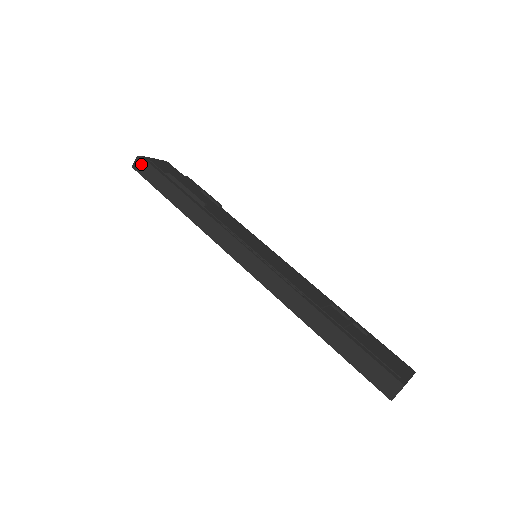
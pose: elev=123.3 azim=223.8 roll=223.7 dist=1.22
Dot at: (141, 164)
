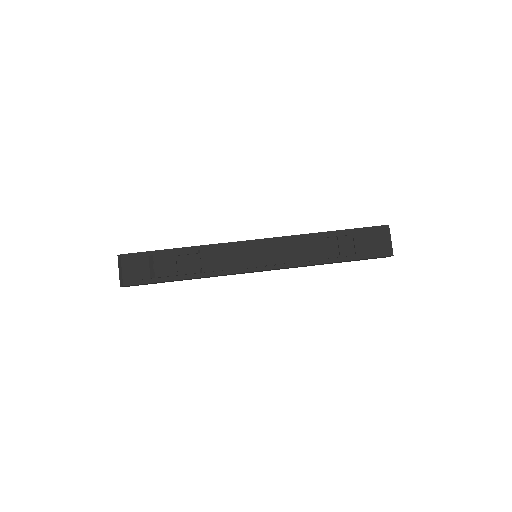
Dot at: occluded
